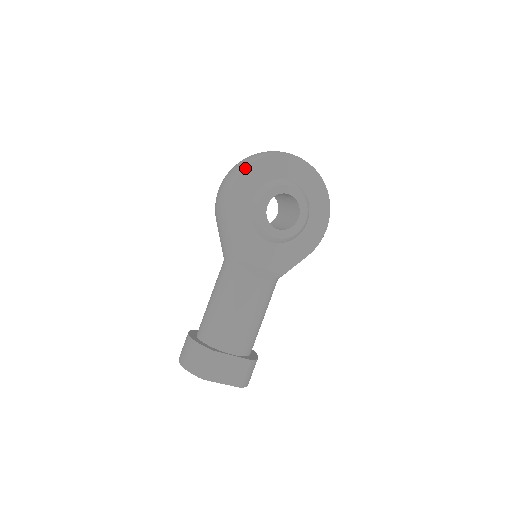
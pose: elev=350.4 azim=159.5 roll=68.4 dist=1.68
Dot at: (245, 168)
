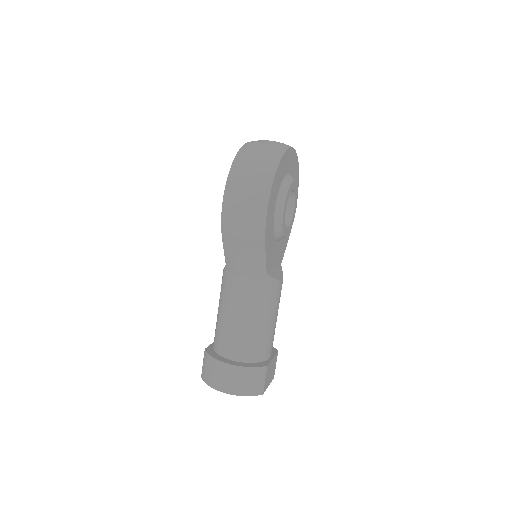
Dot at: (274, 179)
